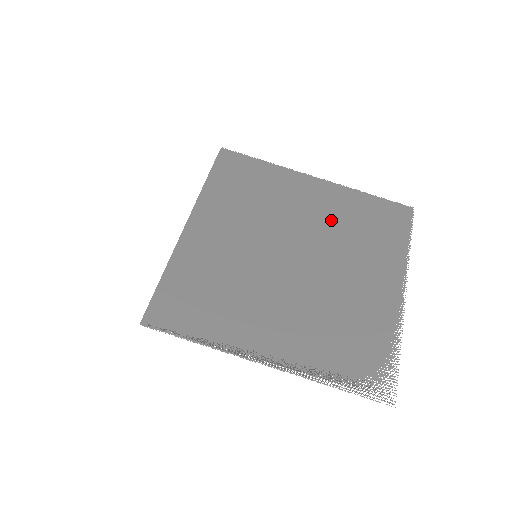
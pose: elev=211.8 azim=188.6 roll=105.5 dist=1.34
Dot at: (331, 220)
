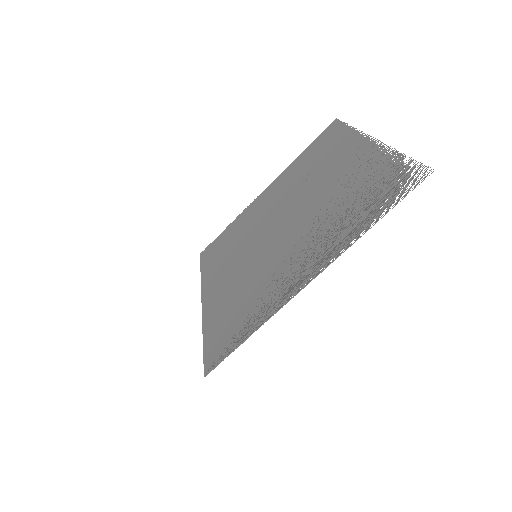
Dot at: (289, 187)
